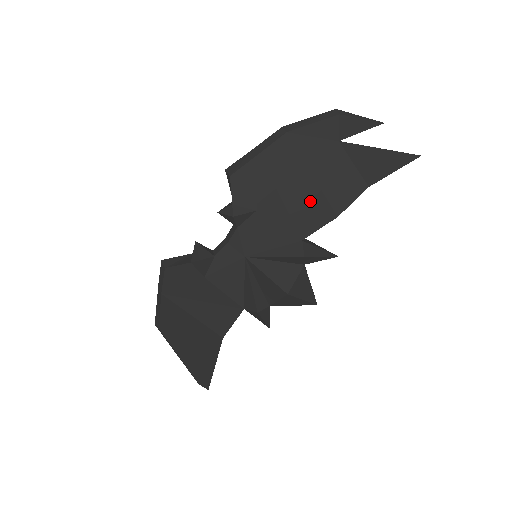
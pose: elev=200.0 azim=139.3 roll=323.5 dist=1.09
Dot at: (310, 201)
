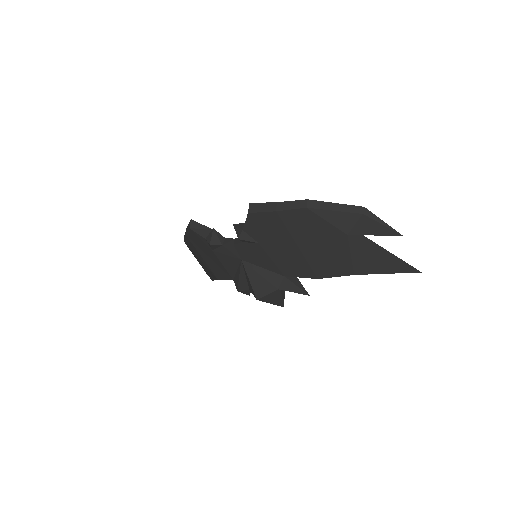
Dot at: (302, 259)
